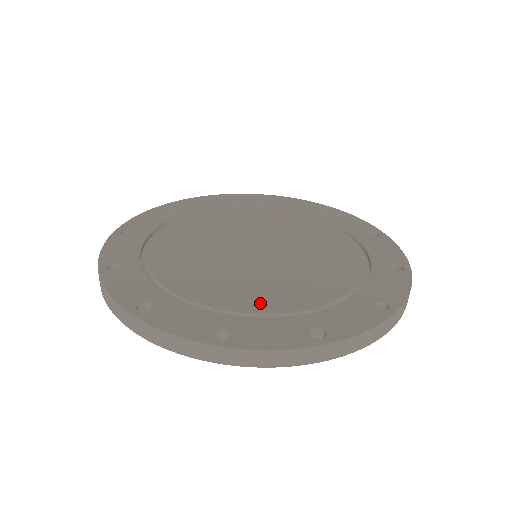
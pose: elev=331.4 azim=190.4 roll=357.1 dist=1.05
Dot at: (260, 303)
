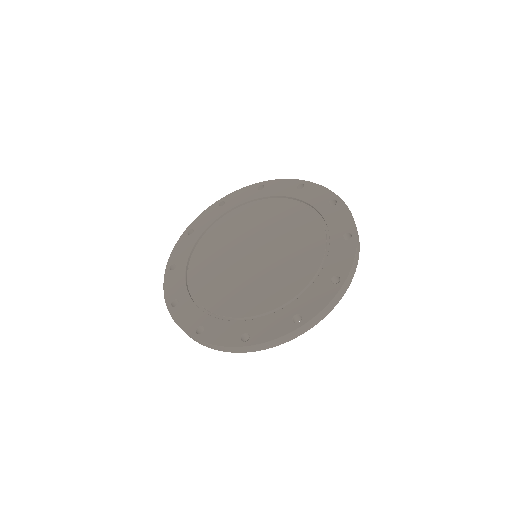
Dot at: (229, 308)
